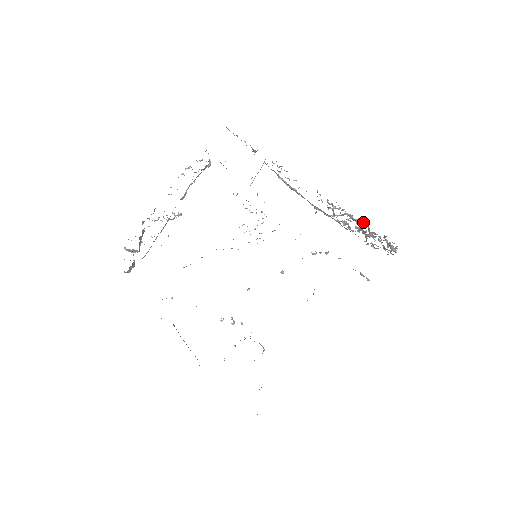
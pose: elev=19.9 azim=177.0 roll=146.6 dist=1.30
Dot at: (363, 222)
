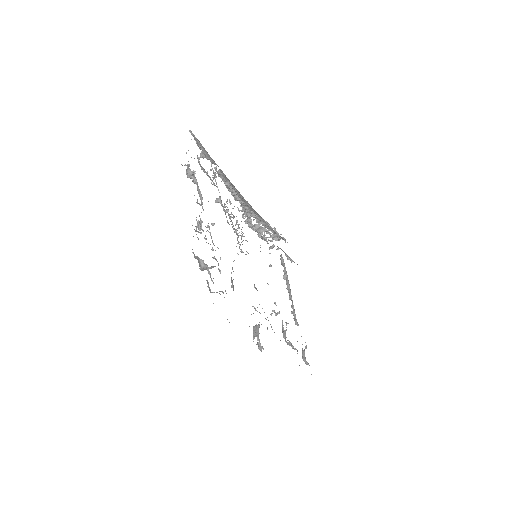
Dot at: (265, 221)
